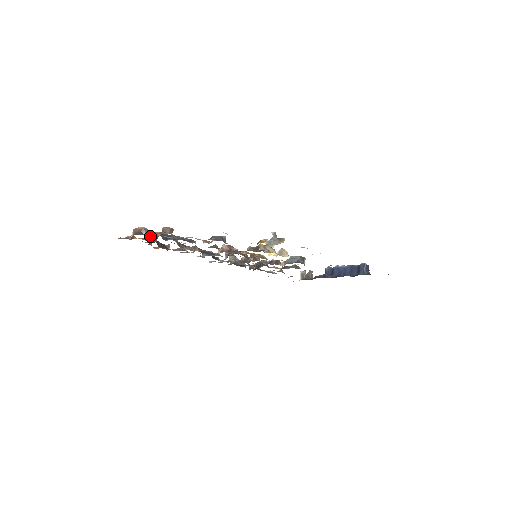
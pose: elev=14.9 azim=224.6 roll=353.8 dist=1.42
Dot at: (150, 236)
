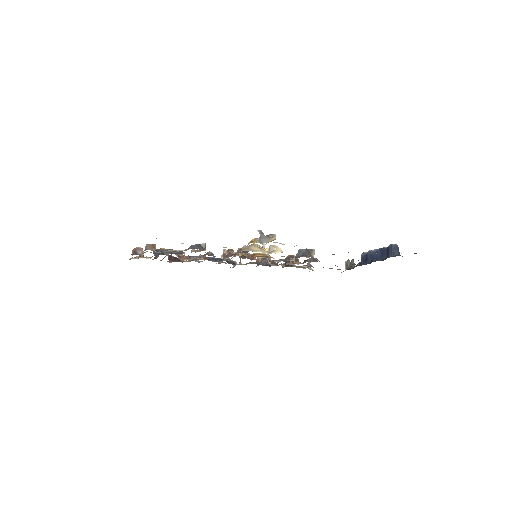
Dot at: occluded
